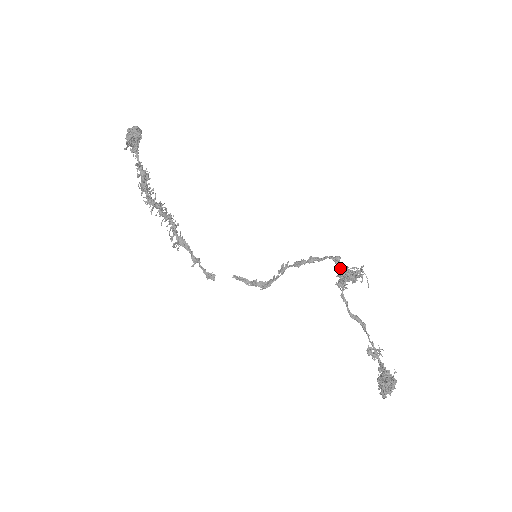
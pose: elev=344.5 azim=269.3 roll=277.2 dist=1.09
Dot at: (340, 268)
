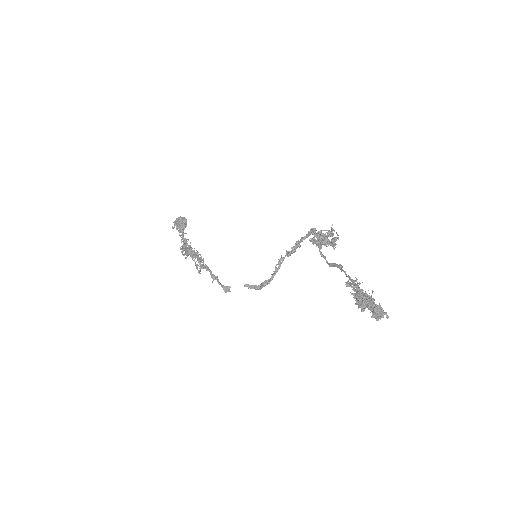
Dot at: occluded
